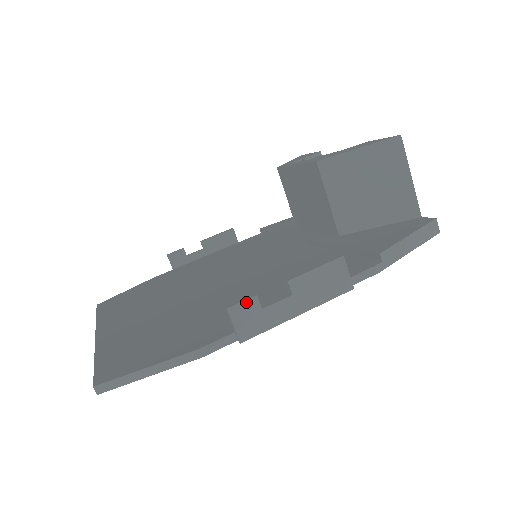
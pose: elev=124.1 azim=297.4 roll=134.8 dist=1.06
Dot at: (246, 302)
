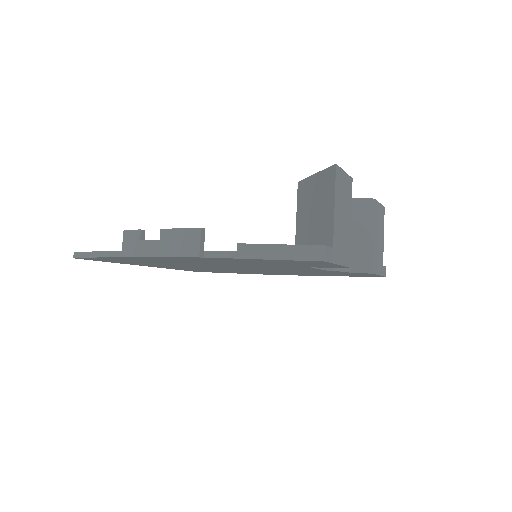
Dot at: (134, 231)
